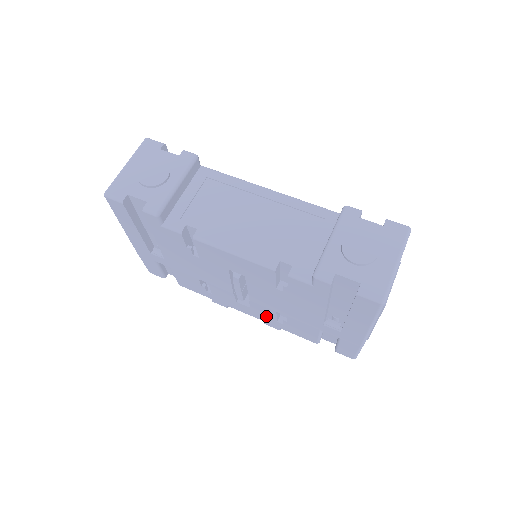
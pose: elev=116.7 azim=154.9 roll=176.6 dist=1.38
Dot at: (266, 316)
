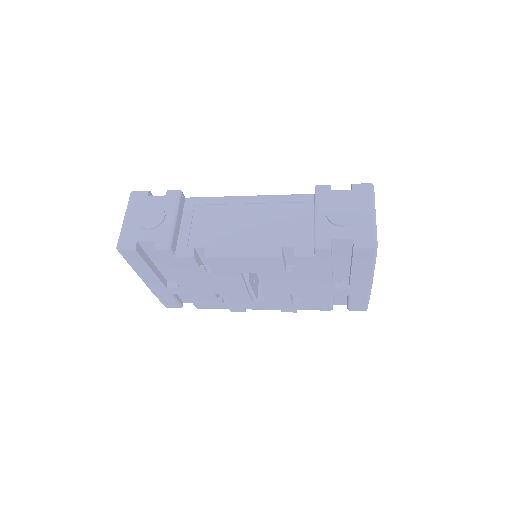
Dot at: (282, 304)
